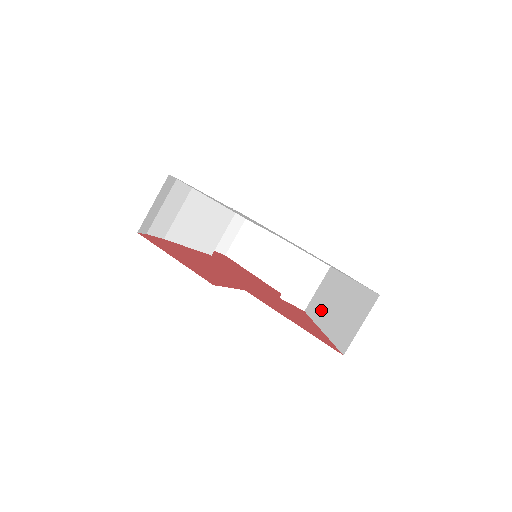
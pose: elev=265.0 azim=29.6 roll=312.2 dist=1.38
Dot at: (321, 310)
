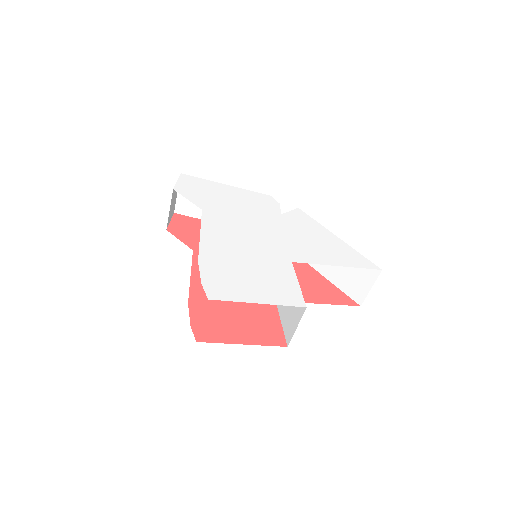
Dot at: occluded
